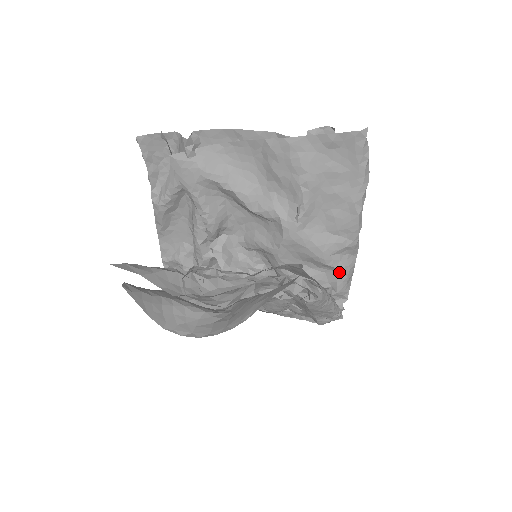
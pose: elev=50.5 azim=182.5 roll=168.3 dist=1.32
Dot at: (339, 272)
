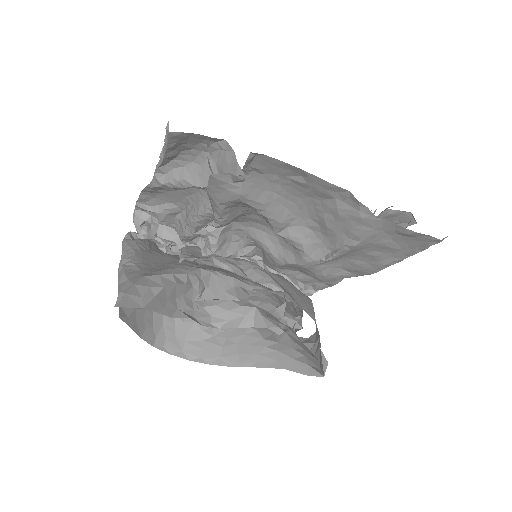
Dot at: (328, 284)
